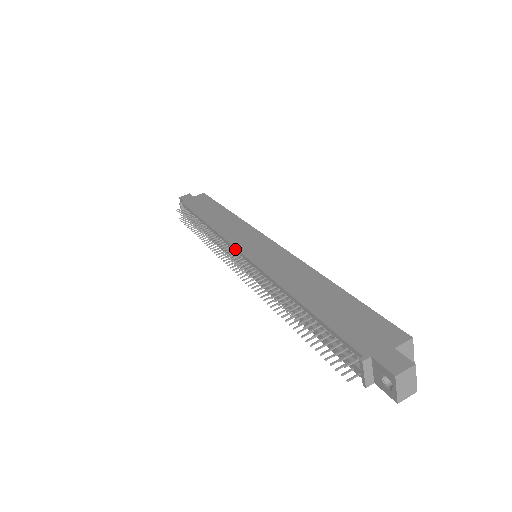
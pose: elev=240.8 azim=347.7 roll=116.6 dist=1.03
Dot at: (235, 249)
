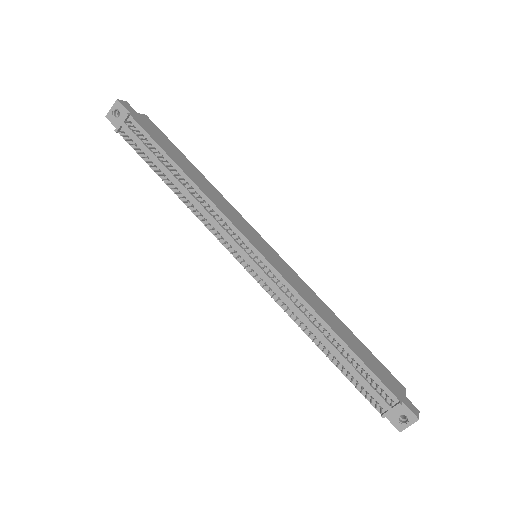
Dot at: (249, 243)
